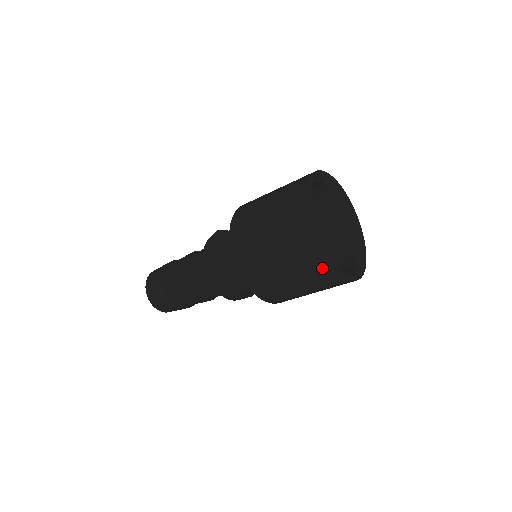
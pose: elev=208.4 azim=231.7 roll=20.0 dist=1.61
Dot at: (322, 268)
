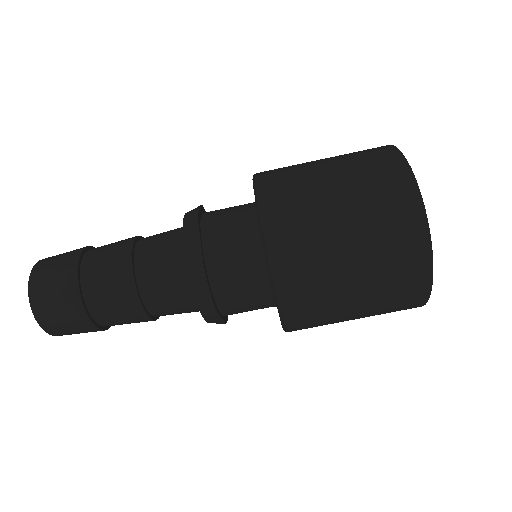
Dot at: (413, 256)
